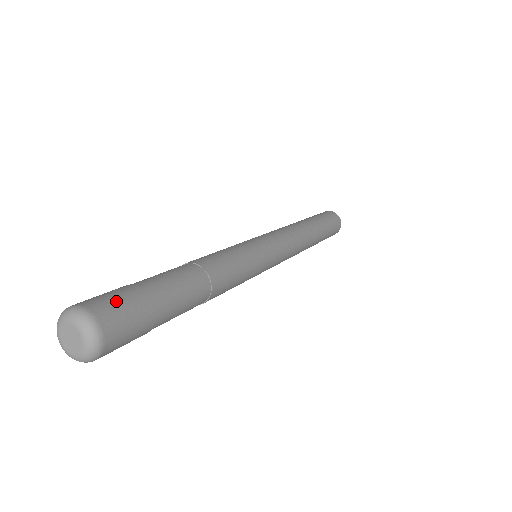
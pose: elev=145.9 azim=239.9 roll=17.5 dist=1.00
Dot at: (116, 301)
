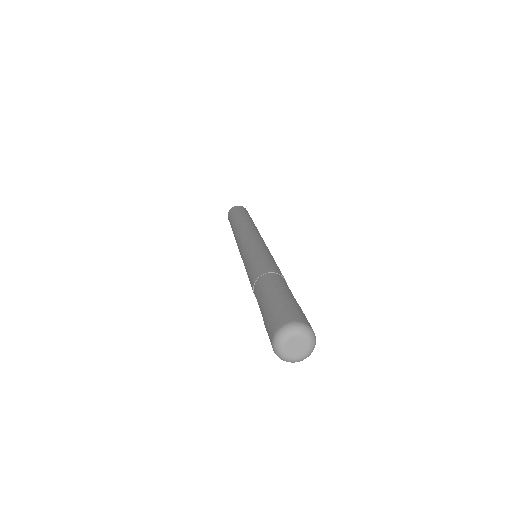
Dot at: (296, 311)
